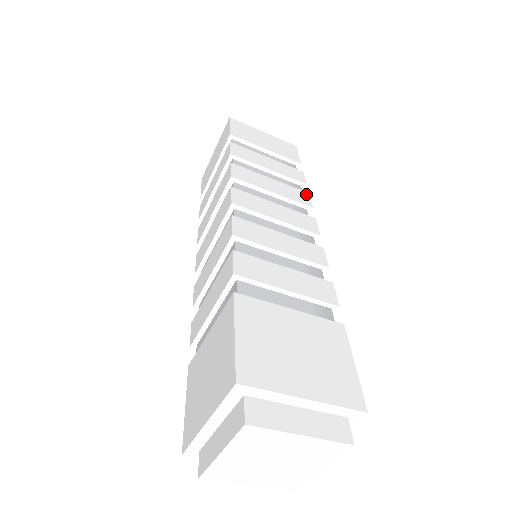
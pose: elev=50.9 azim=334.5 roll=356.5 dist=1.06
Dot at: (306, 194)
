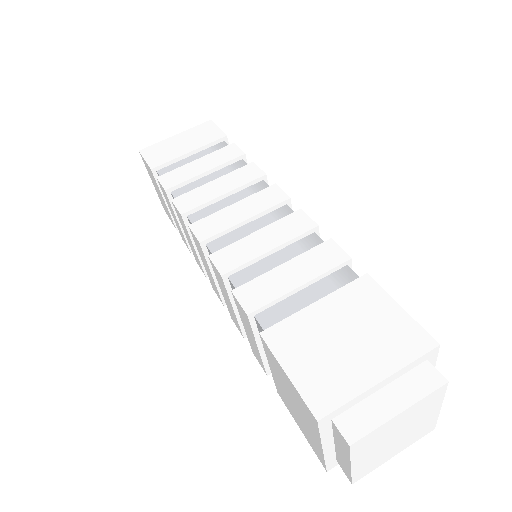
Dot at: (251, 165)
